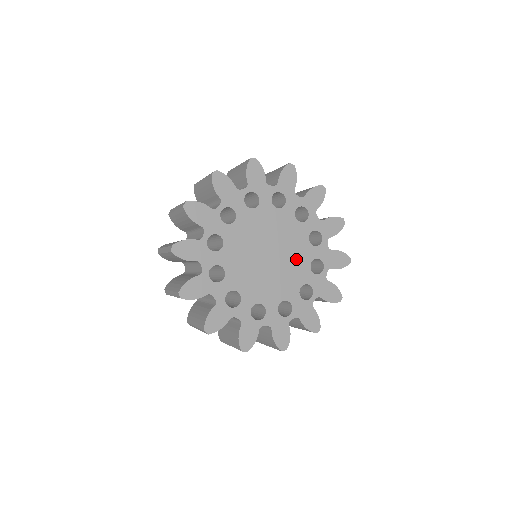
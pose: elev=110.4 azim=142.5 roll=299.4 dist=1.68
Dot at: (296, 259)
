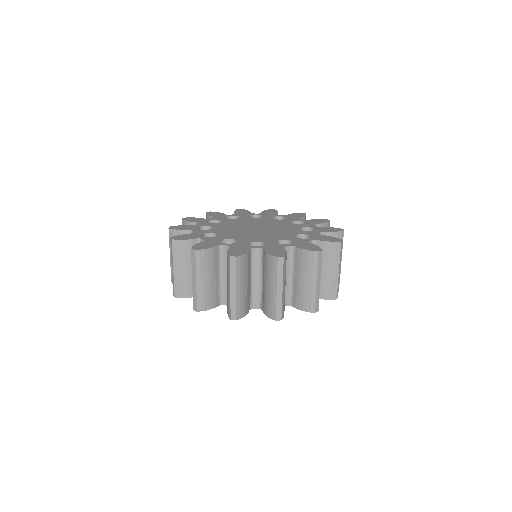
Dot at: occluded
